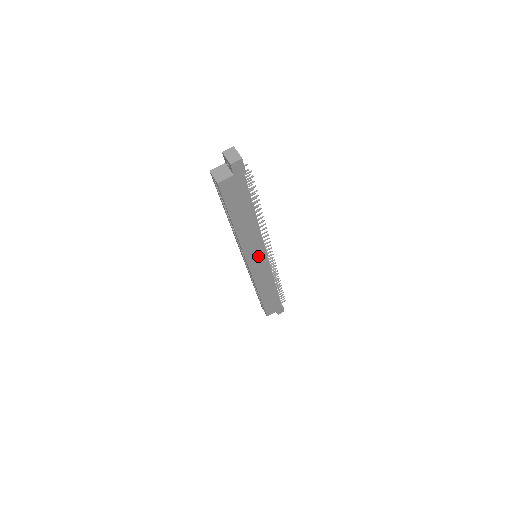
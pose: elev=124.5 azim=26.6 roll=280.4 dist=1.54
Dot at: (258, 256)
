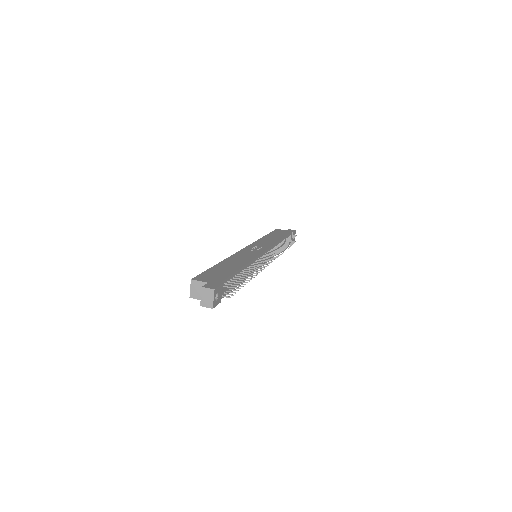
Dot at: occluded
